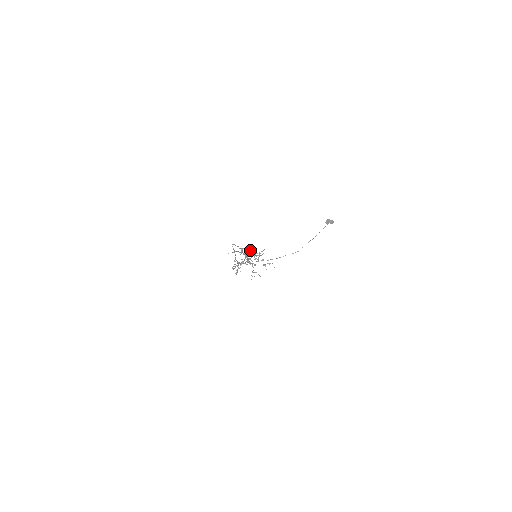
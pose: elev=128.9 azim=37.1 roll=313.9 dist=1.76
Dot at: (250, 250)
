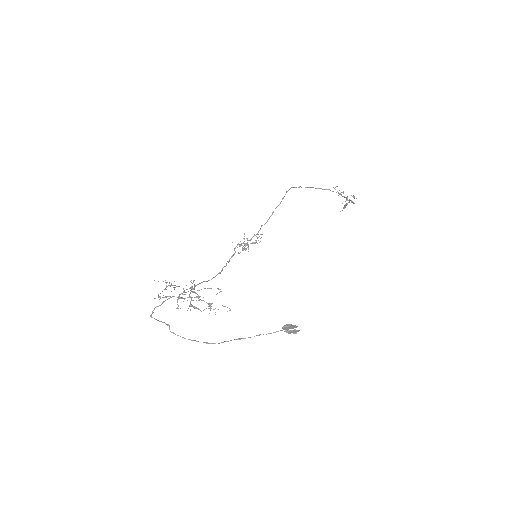
Dot at: occluded
